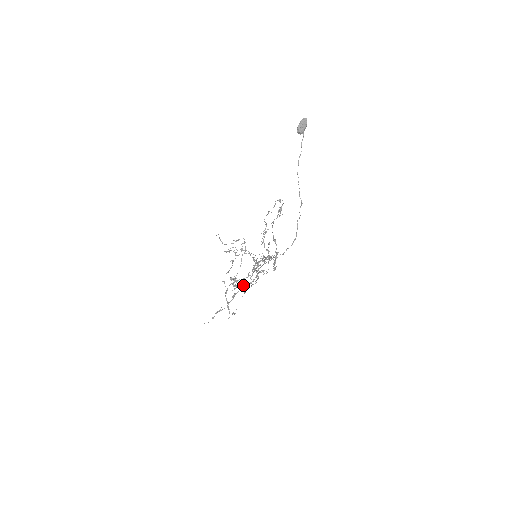
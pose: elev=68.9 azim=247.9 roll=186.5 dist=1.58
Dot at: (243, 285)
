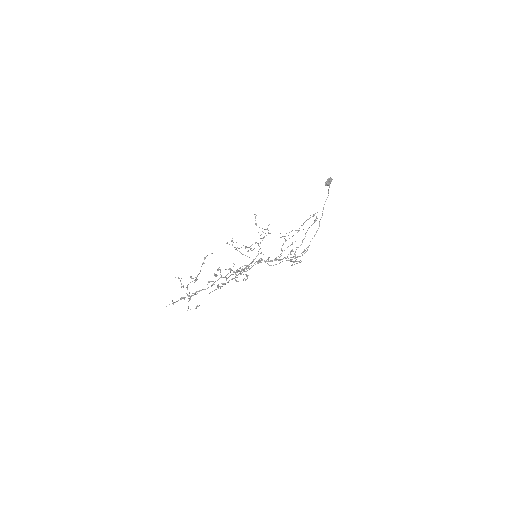
Dot at: (213, 284)
